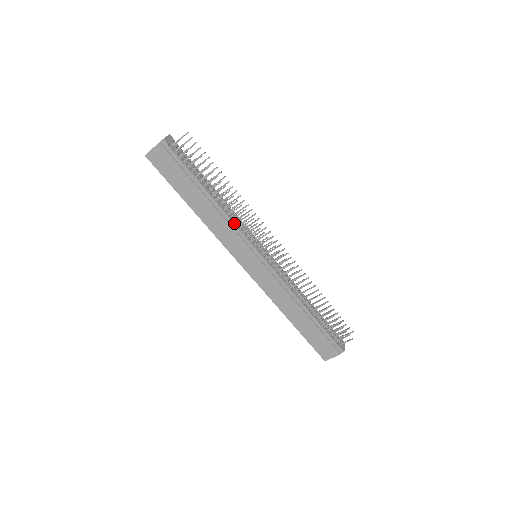
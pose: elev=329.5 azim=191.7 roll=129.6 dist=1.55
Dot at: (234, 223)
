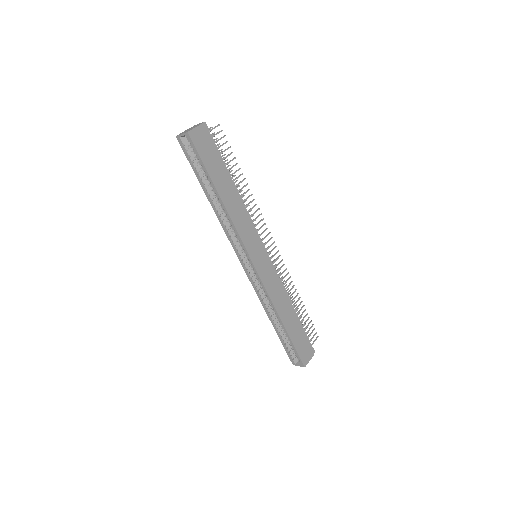
Dot at: (249, 216)
